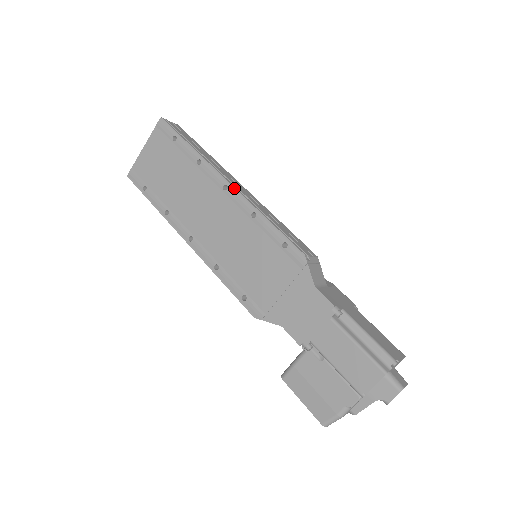
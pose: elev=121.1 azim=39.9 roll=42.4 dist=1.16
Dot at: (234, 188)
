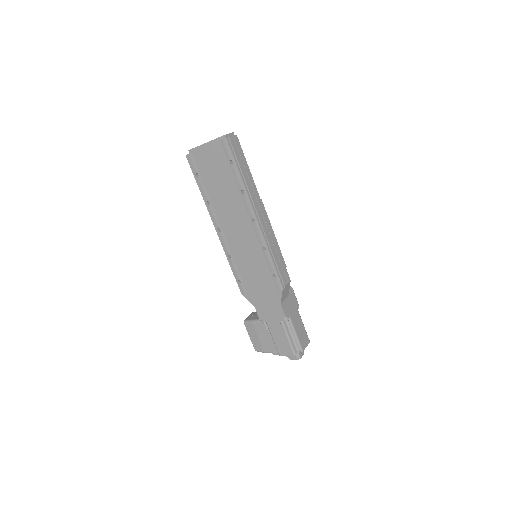
Dot at: (259, 225)
